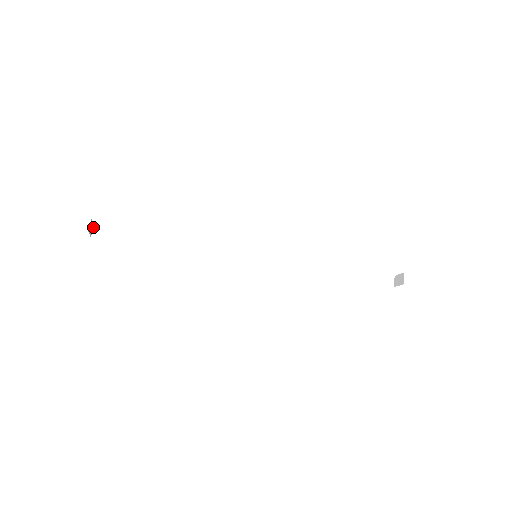
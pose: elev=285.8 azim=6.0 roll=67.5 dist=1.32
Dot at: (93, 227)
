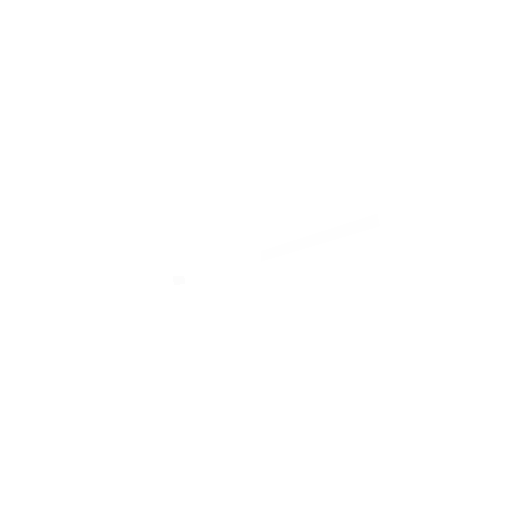
Dot at: (184, 277)
